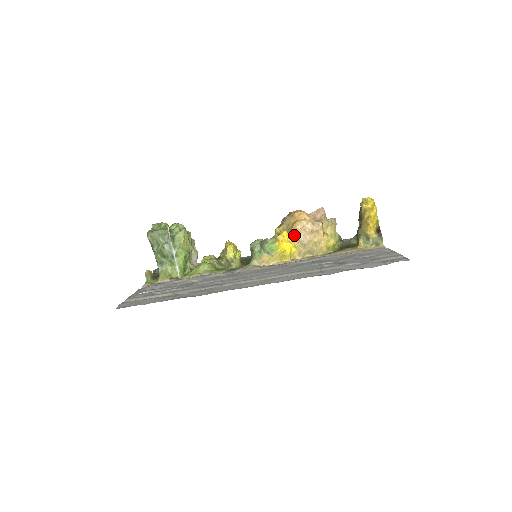
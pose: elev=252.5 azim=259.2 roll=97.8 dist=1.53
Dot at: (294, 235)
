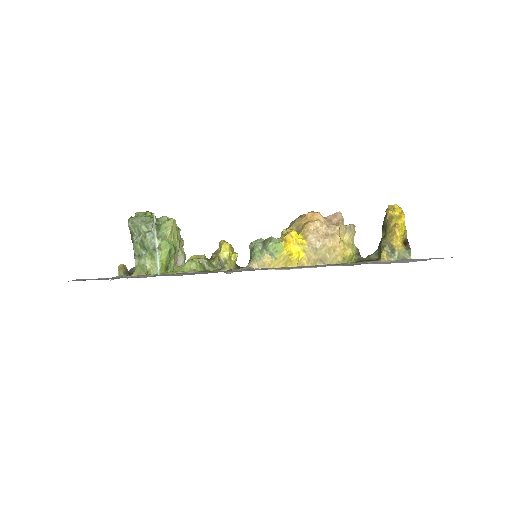
Dot at: (304, 236)
